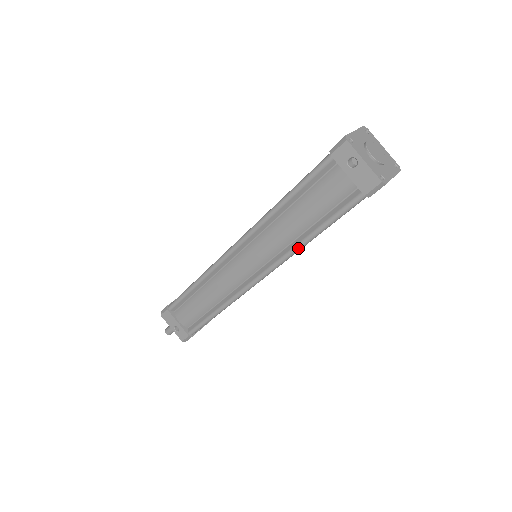
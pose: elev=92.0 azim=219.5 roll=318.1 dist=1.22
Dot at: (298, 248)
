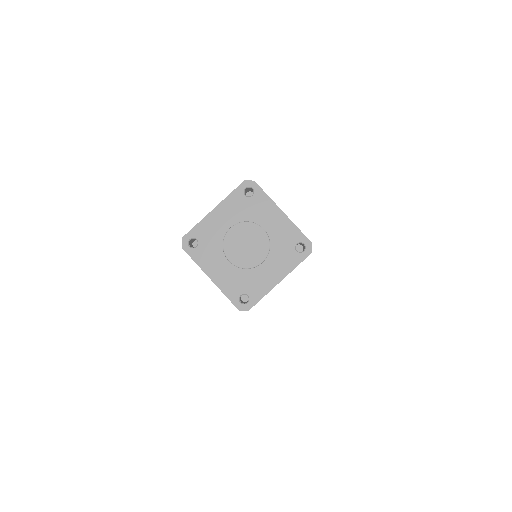
Dot at: occluded
